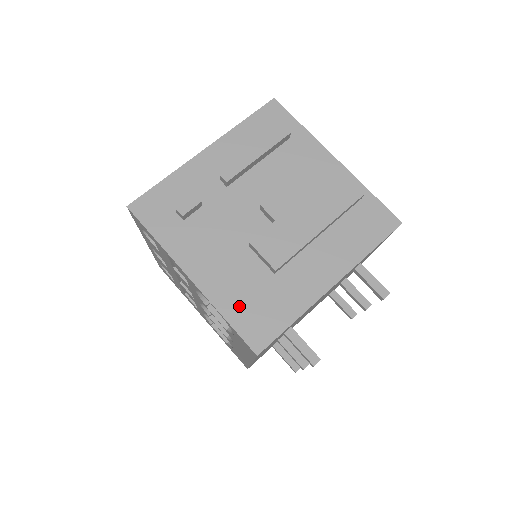
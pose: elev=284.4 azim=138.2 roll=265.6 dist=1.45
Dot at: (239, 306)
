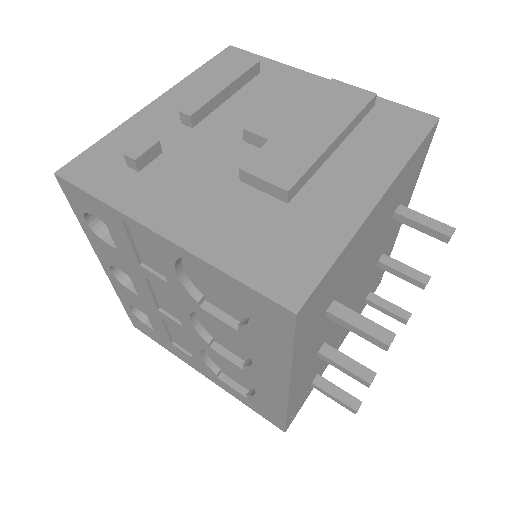
Dot at: (246, 253)
